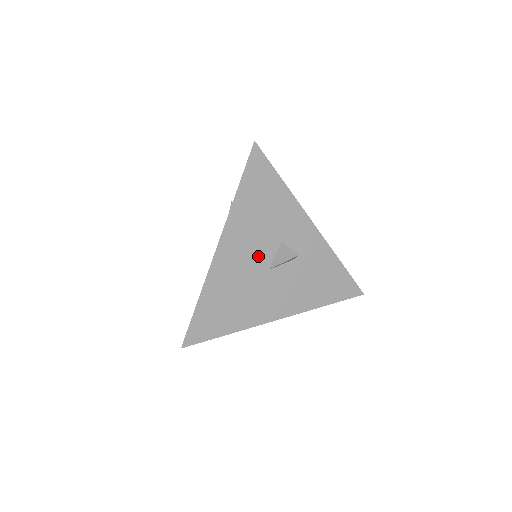
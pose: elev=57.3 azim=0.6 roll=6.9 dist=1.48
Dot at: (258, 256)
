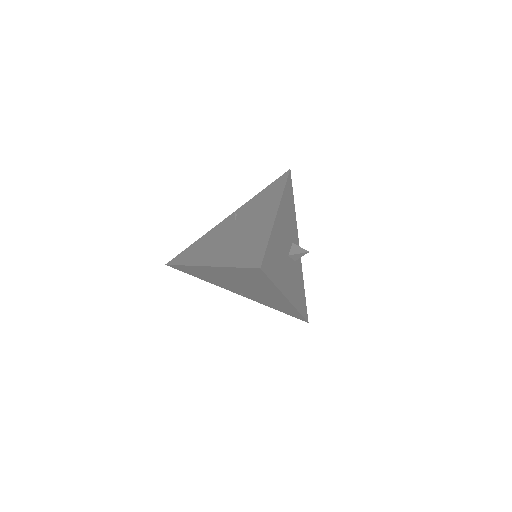
Dot at: (286, 240)
